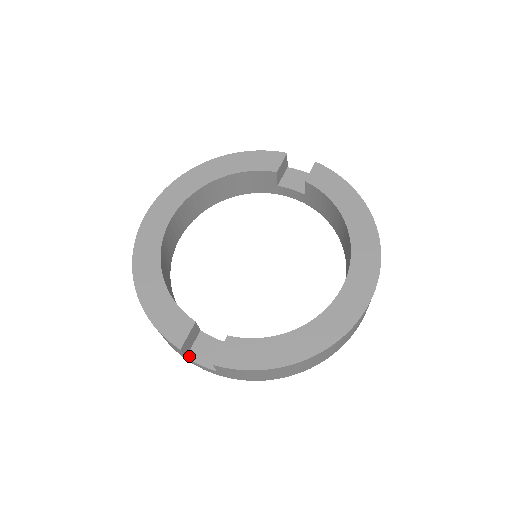
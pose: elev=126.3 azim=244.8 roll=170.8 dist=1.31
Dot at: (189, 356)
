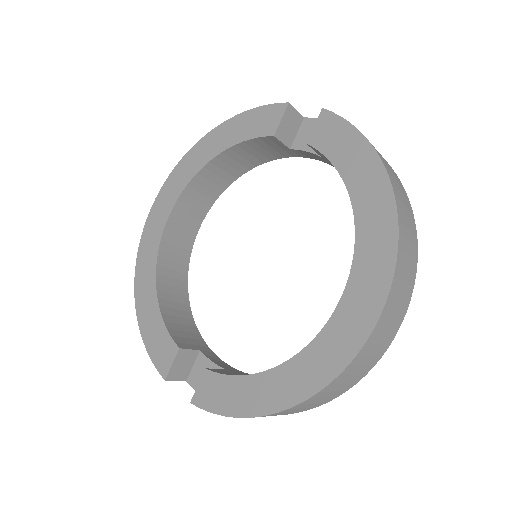
Dot at: (188, 380)
